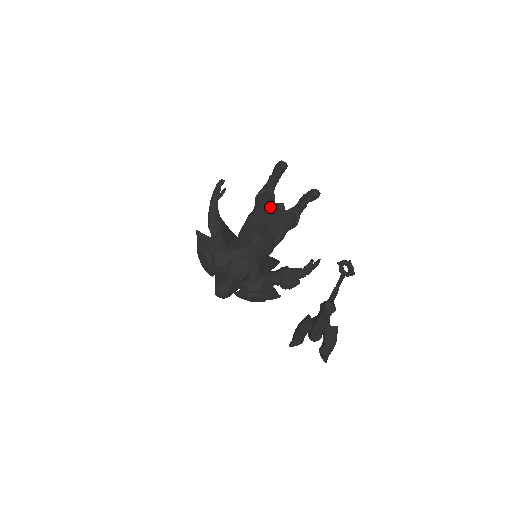
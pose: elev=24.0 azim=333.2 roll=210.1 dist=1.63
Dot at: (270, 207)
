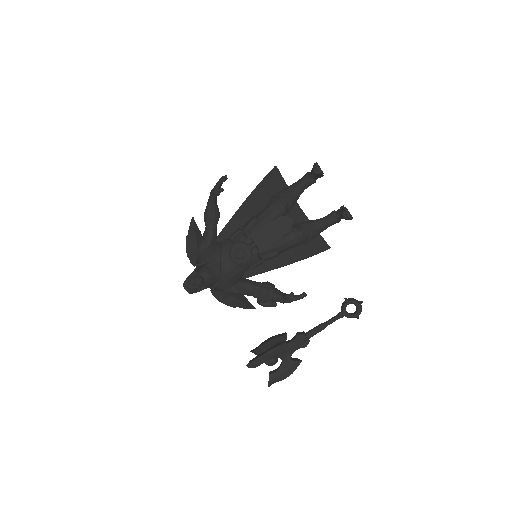
Dot at: (273, 219)
